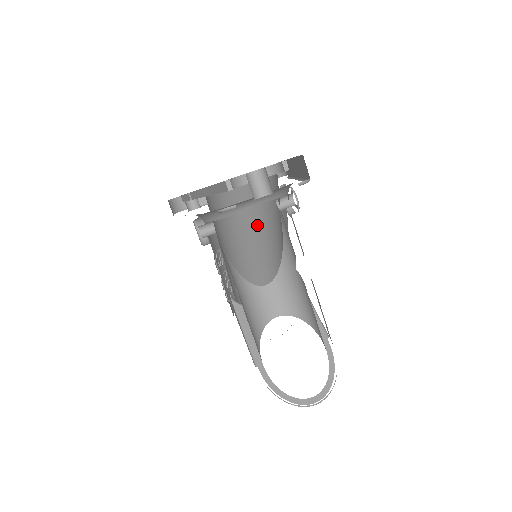
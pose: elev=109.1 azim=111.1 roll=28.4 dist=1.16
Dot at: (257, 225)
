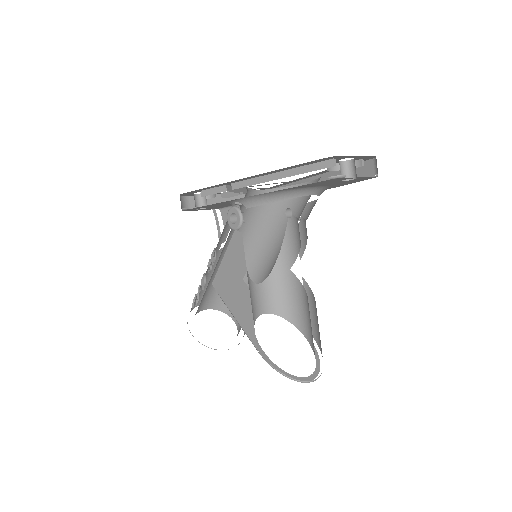
Dot at: (248, 234)
